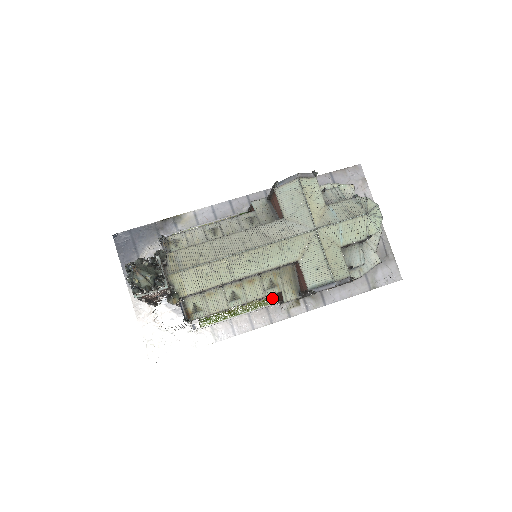
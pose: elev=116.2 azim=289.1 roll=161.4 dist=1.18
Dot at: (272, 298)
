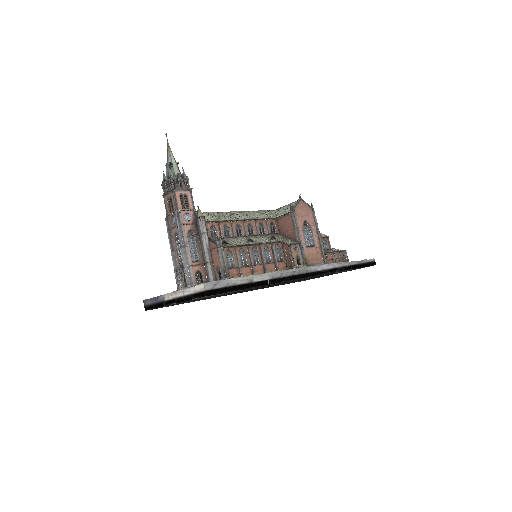
Dot at: occluded
